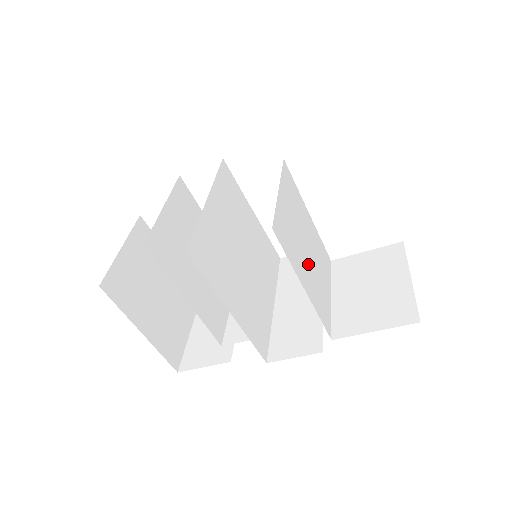
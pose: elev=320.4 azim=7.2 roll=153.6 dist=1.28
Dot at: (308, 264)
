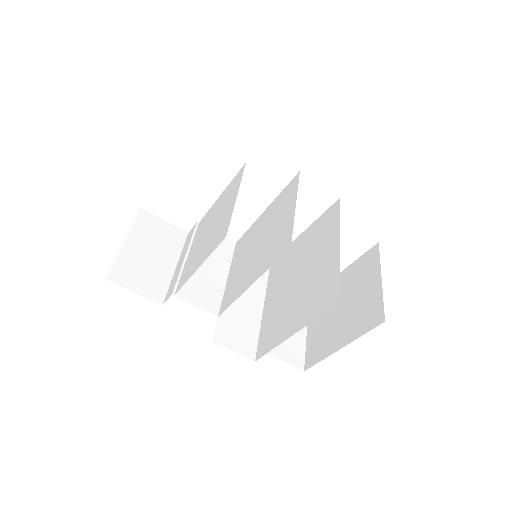
Dot at: (283, 292)
